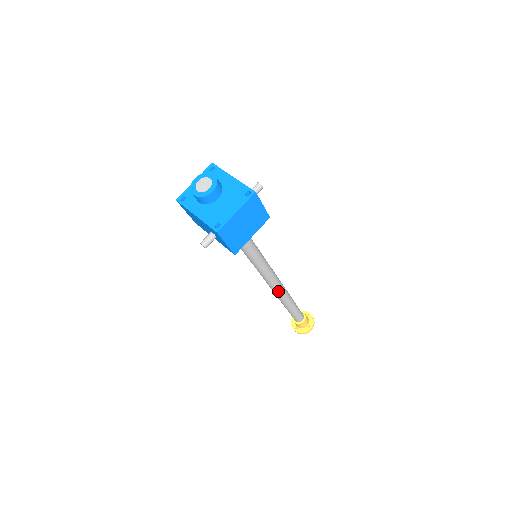
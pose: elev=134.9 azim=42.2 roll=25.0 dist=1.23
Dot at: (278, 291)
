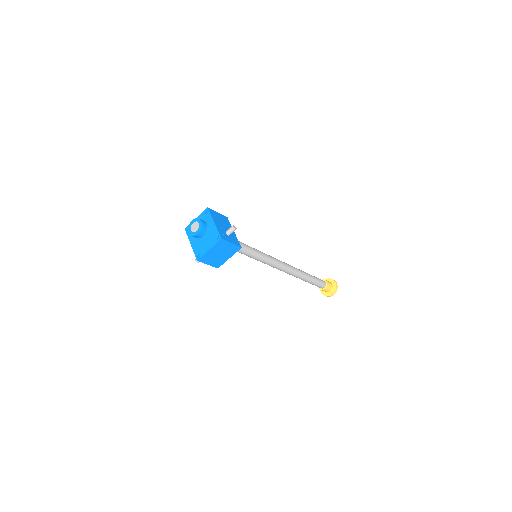
Dot at: (287, 273)
